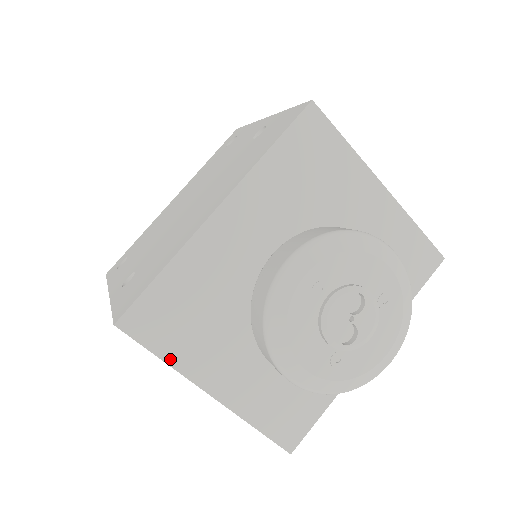
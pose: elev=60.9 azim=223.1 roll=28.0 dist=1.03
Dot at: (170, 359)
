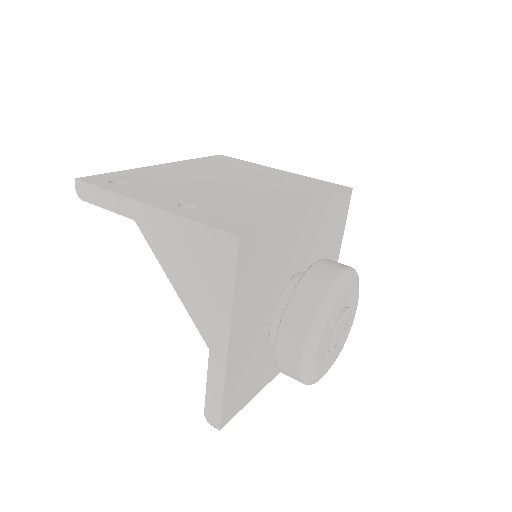
Dot at: (236, 293)
